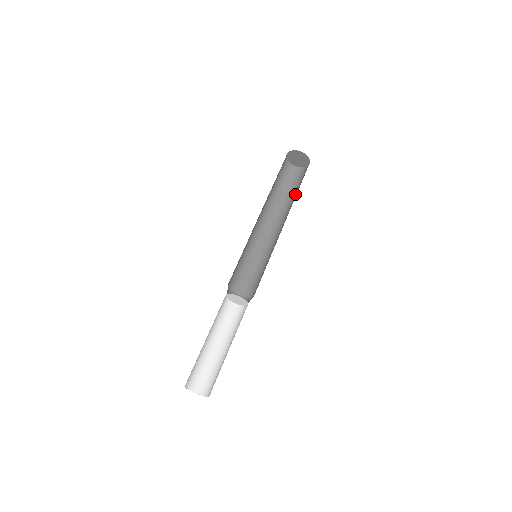
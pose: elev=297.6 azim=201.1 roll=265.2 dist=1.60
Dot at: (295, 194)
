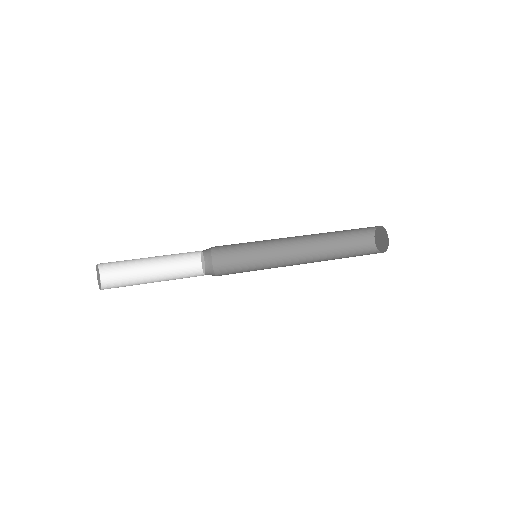
Dot at: occluded
